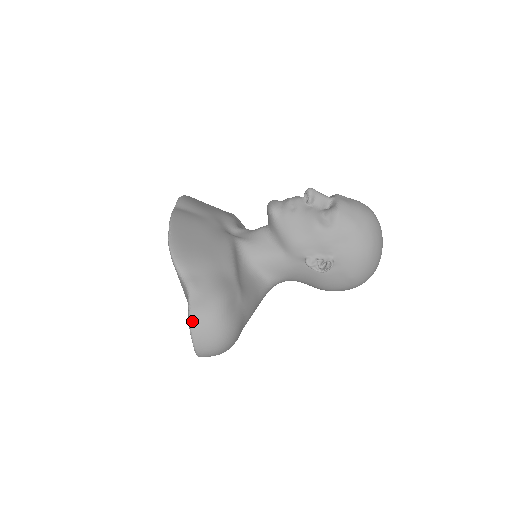
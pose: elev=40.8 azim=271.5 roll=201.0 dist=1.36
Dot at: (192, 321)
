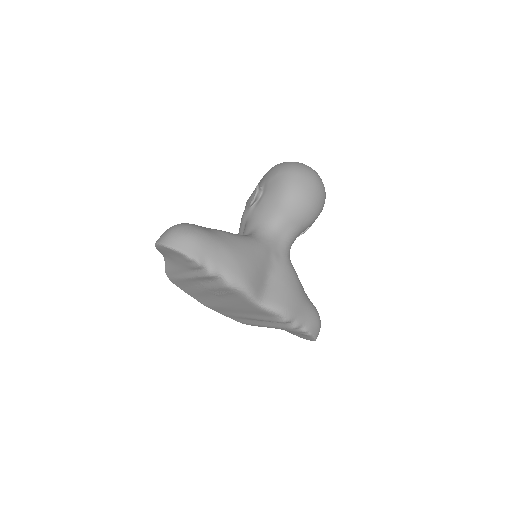
Dot at: occluded
